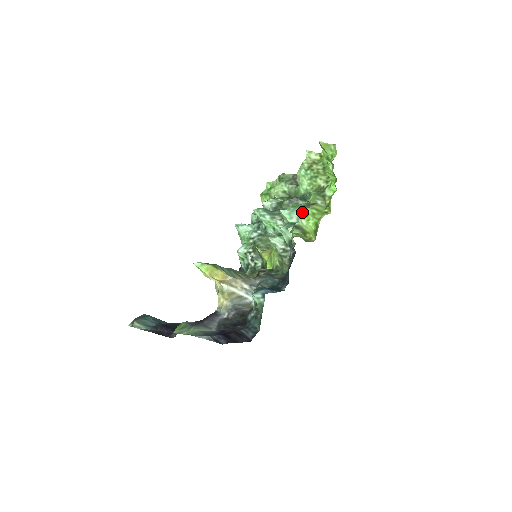
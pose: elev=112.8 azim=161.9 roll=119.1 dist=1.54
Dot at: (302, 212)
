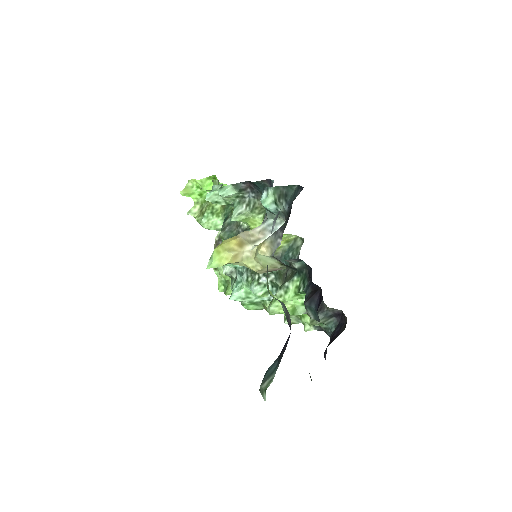
Dot at: occluded
